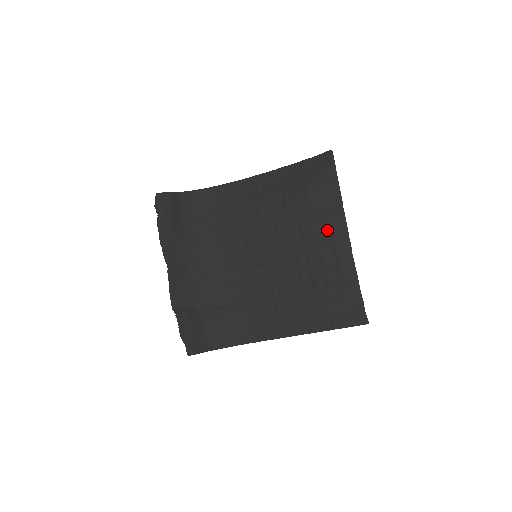
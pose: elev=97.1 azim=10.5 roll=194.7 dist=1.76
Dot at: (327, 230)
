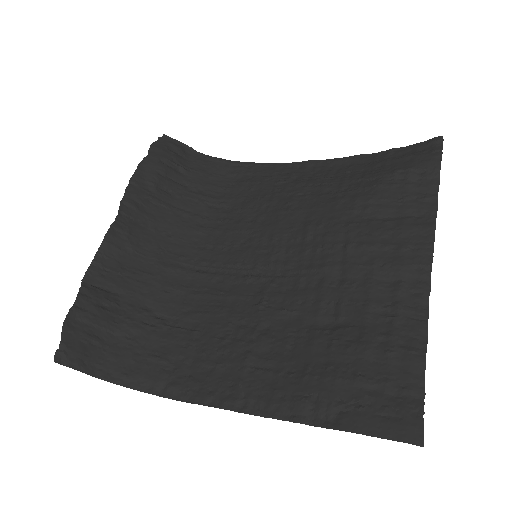
Dot at: (394, 246)
